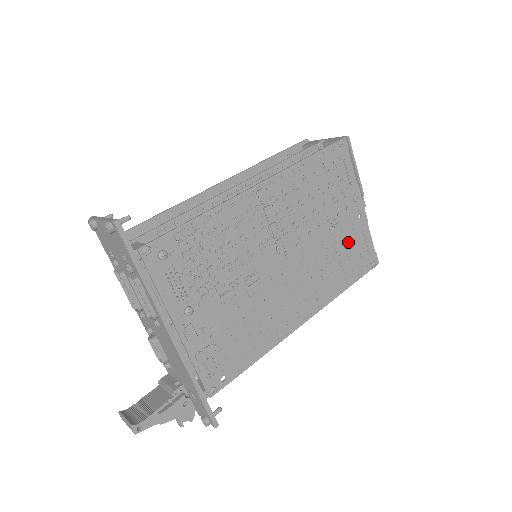
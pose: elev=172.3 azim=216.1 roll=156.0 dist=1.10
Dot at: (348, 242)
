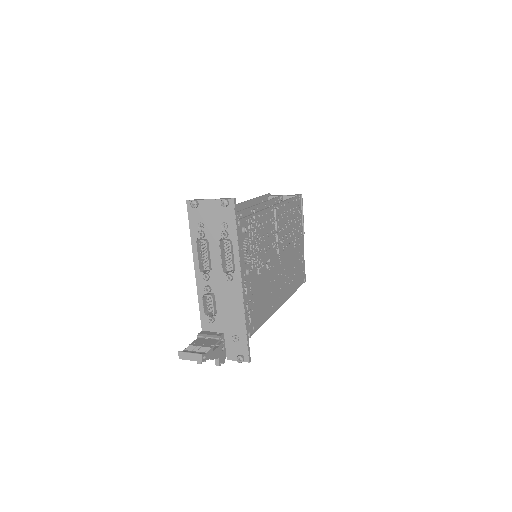
Dot at: (297, 260)
